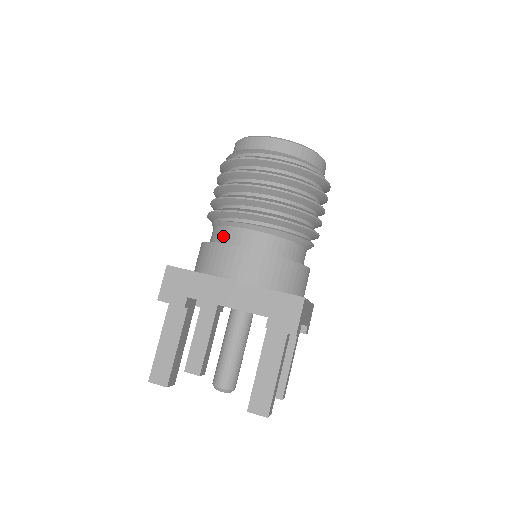
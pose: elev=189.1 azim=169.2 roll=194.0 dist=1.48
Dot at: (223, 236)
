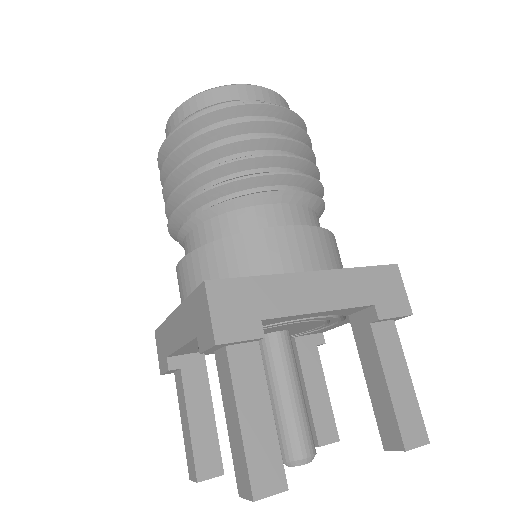
Dot at: occluded
